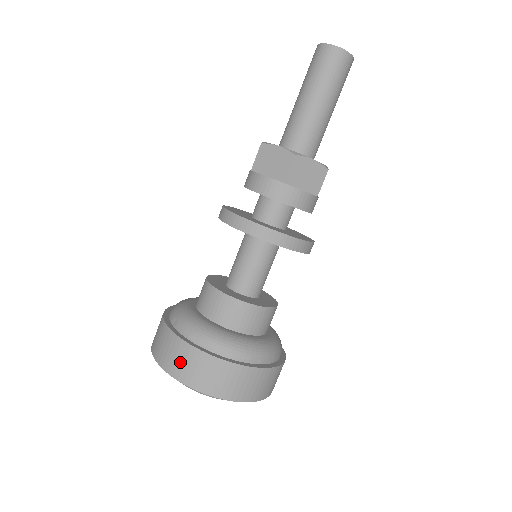
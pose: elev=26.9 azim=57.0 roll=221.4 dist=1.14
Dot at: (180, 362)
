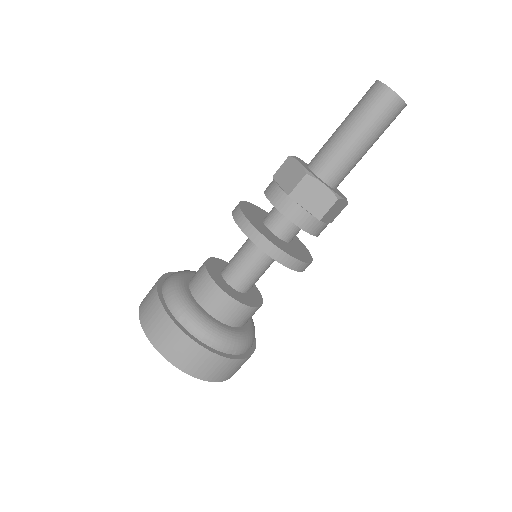
Dot at: (193, 361)
